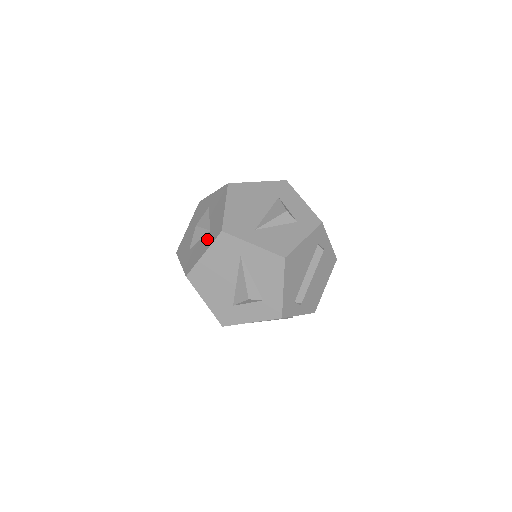
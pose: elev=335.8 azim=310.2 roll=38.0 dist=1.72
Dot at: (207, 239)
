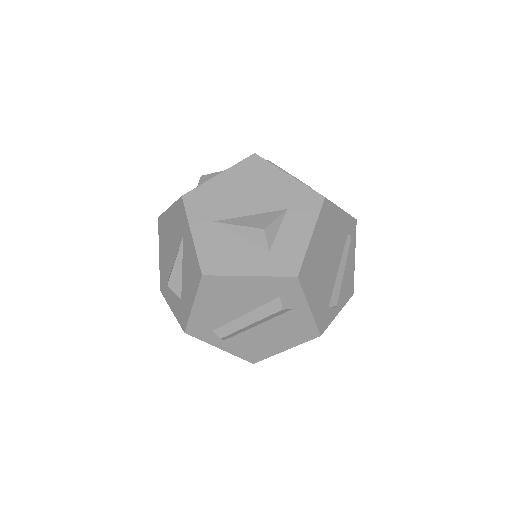
Dot at: occluded
